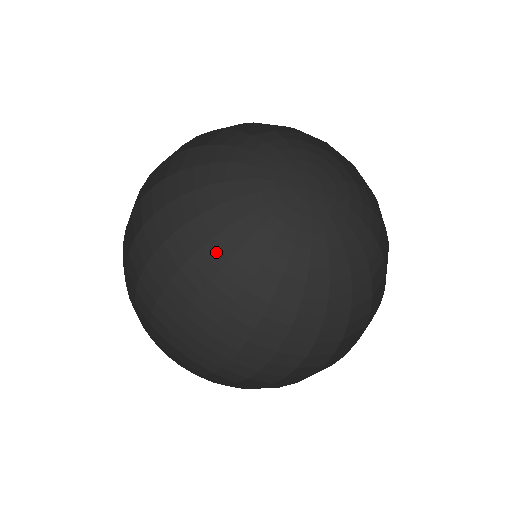
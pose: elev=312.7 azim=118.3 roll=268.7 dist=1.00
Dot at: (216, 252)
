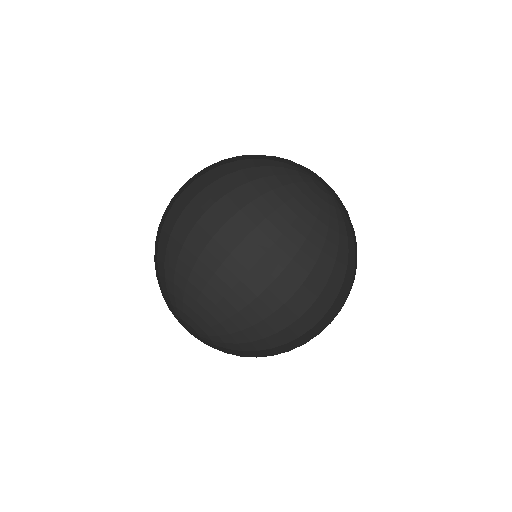
Dot at: (253, 213)
